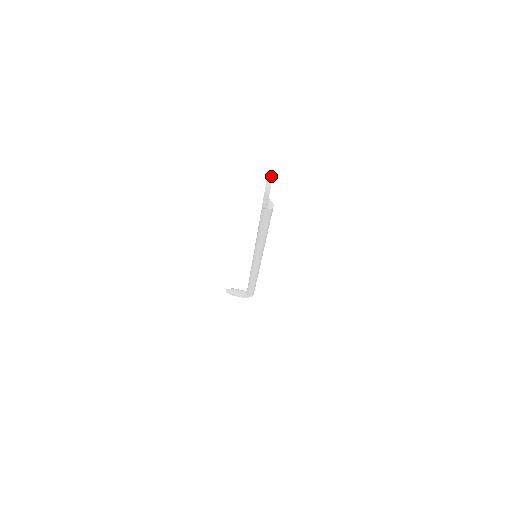
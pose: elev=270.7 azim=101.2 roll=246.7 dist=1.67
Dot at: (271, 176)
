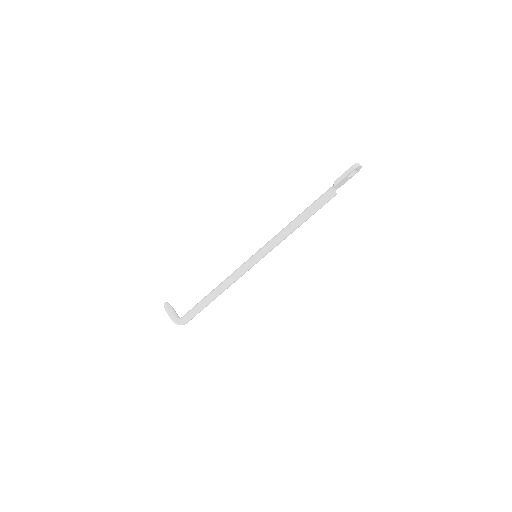
Dot at: (361, 166)
